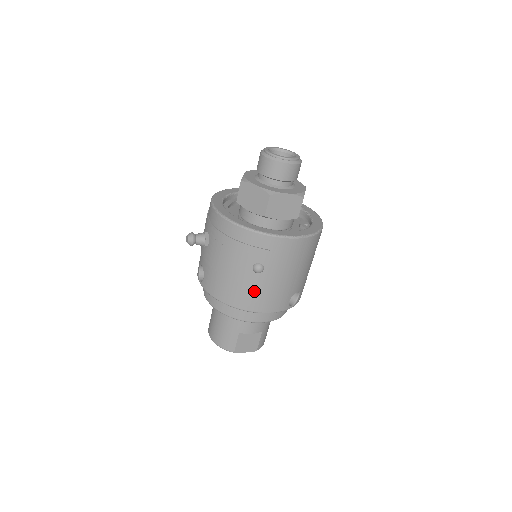
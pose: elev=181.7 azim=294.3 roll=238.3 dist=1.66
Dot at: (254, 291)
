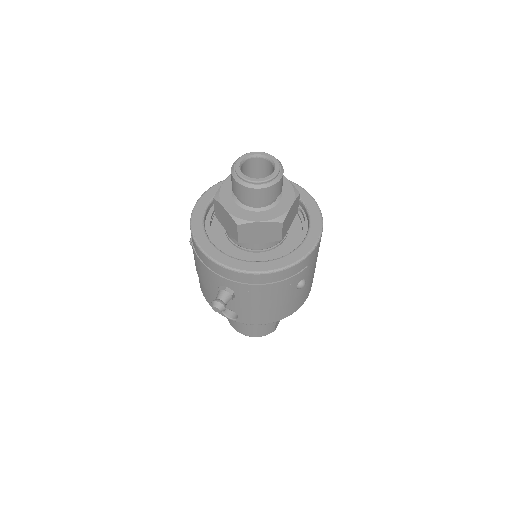
Dot at: (299, 298)
